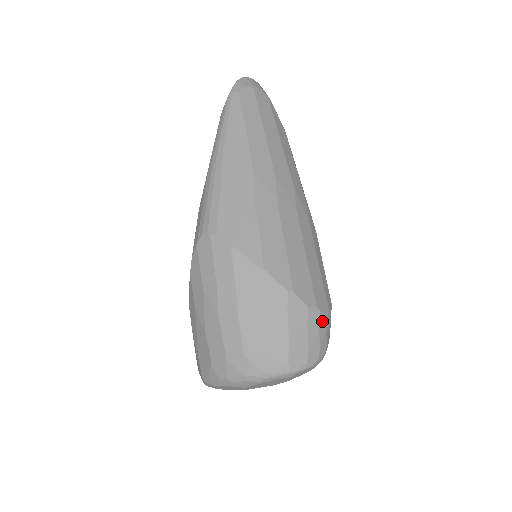
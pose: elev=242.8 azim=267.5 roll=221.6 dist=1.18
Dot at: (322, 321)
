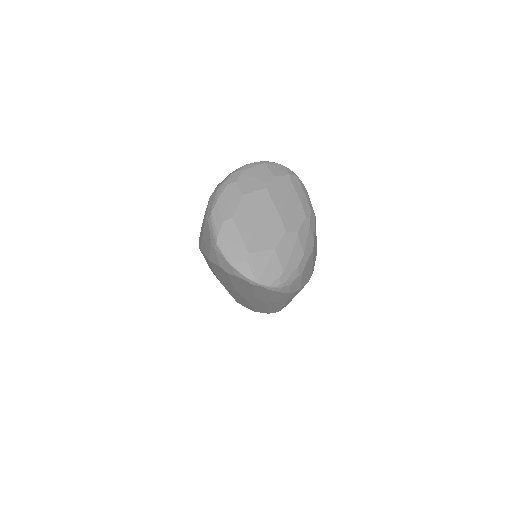
Dot at: occluded
